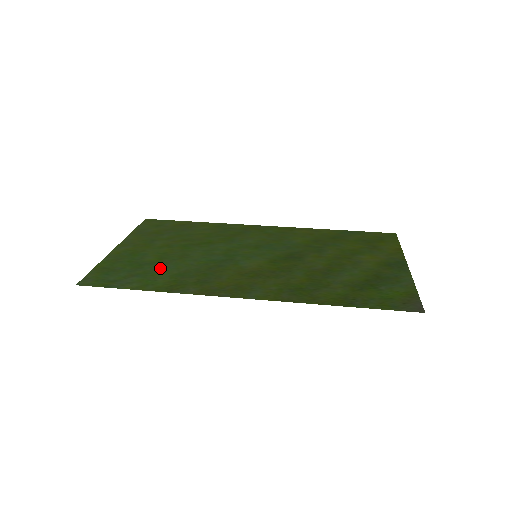
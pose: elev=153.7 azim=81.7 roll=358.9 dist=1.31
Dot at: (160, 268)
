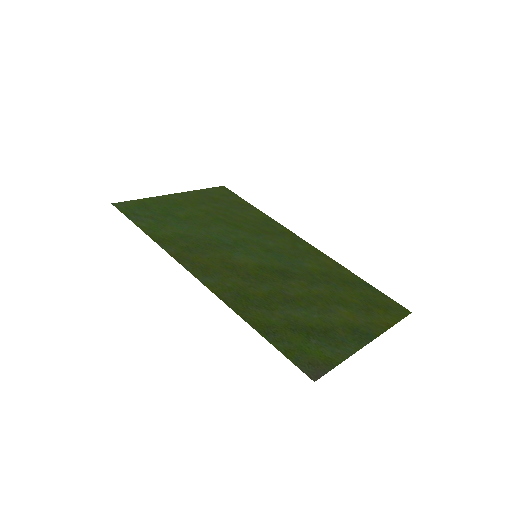
Dot at: (176, 224)
